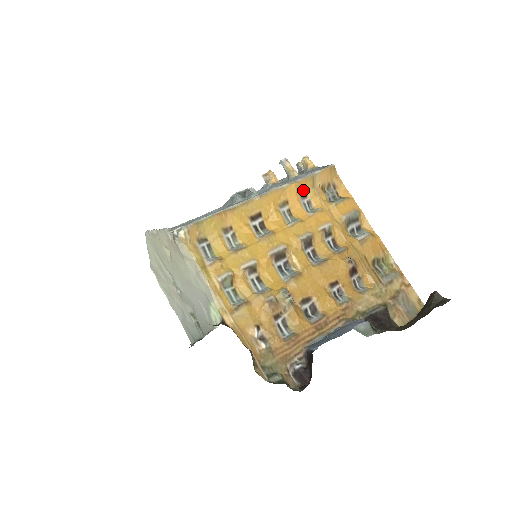
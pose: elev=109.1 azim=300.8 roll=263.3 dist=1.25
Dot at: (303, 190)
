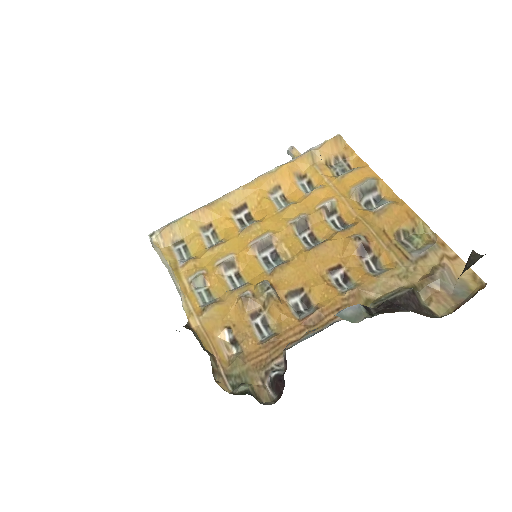
Dot at: (300, 170)
